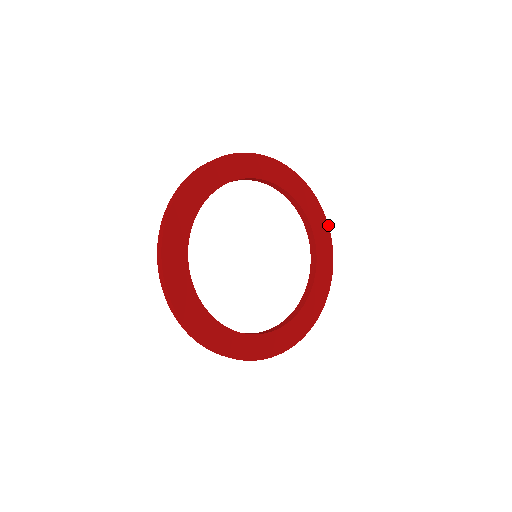
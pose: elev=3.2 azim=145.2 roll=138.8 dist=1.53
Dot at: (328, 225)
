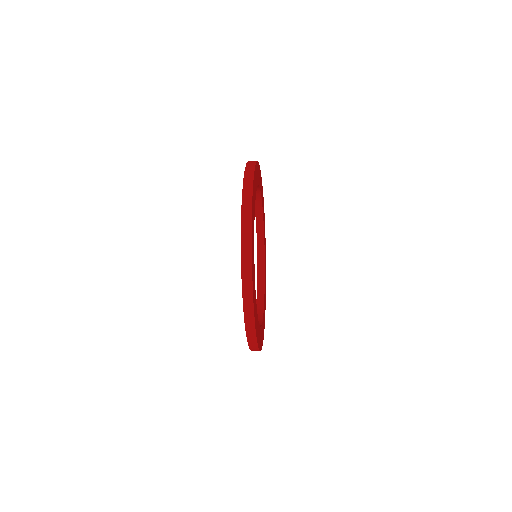
Dot at: occluded
